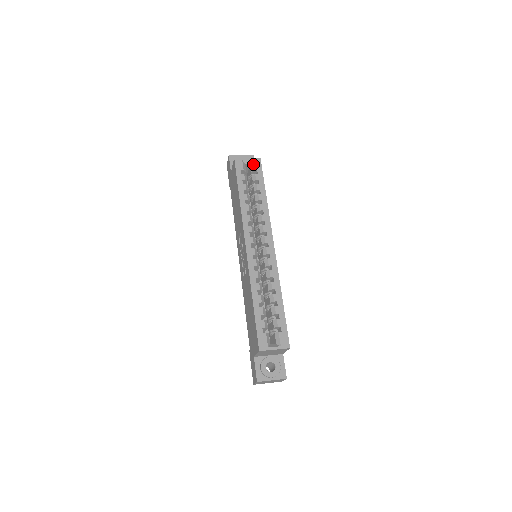
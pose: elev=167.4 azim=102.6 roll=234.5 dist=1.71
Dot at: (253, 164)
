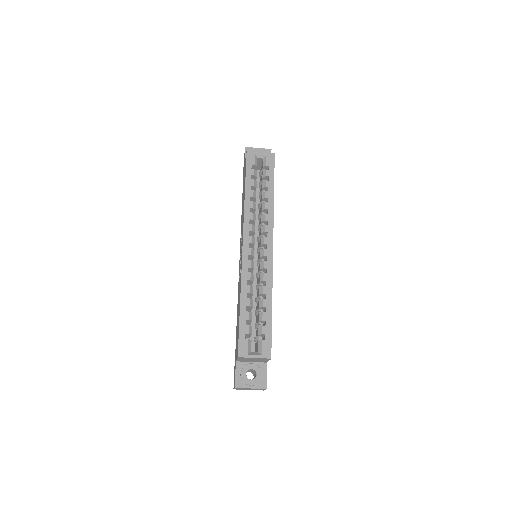
Dot at: (266, 159)
